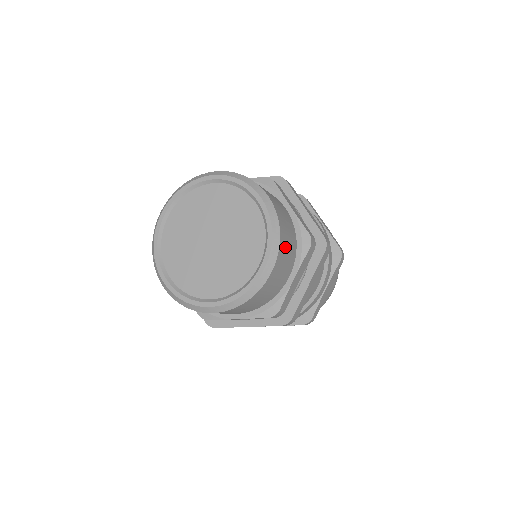
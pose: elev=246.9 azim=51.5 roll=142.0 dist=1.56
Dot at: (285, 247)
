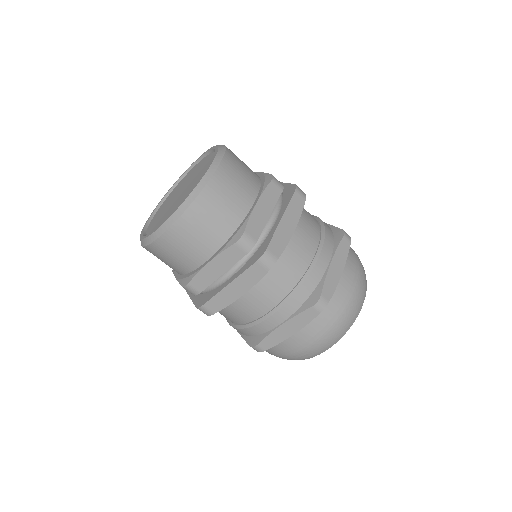
Dot at: (236, 167)
